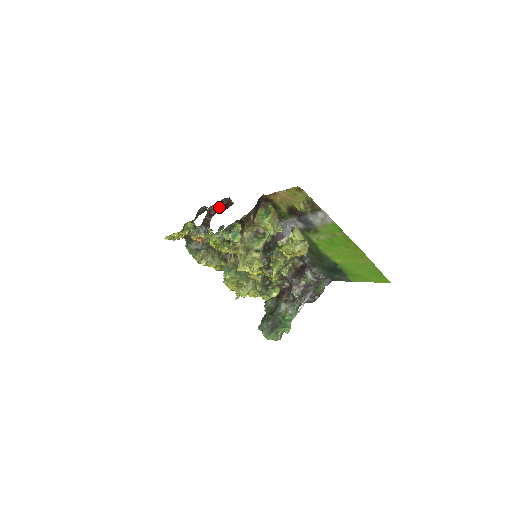
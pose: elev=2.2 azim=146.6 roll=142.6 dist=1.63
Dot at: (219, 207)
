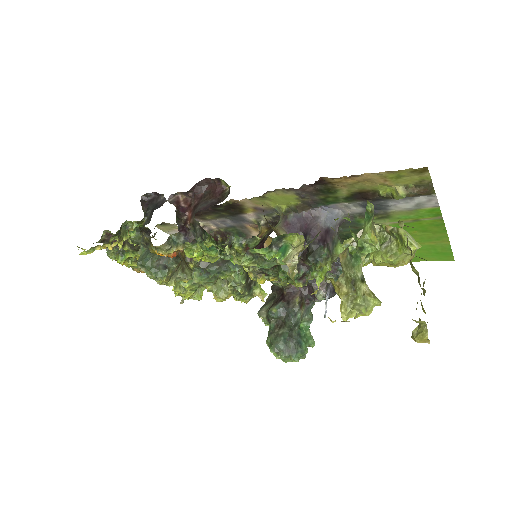
Dot at: (194, 194)
